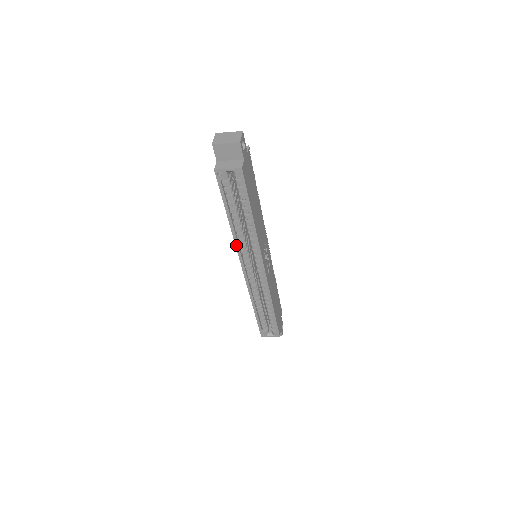
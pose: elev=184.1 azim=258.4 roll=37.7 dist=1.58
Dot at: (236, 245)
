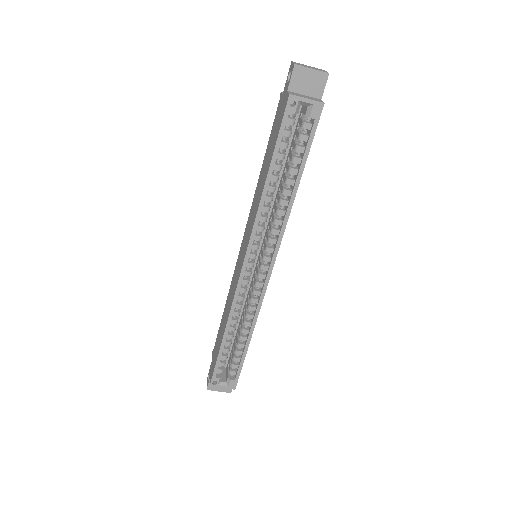
Dot at: (255, 222)
